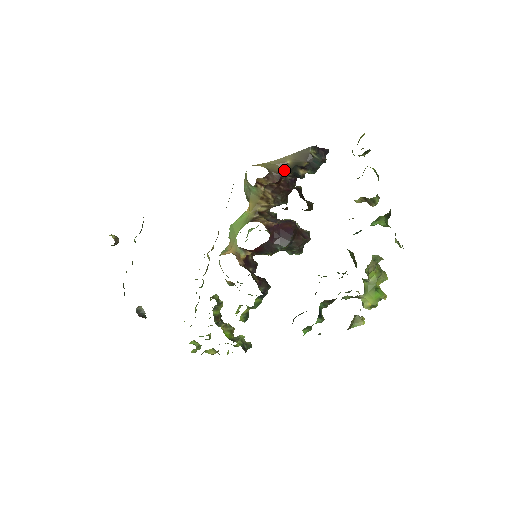
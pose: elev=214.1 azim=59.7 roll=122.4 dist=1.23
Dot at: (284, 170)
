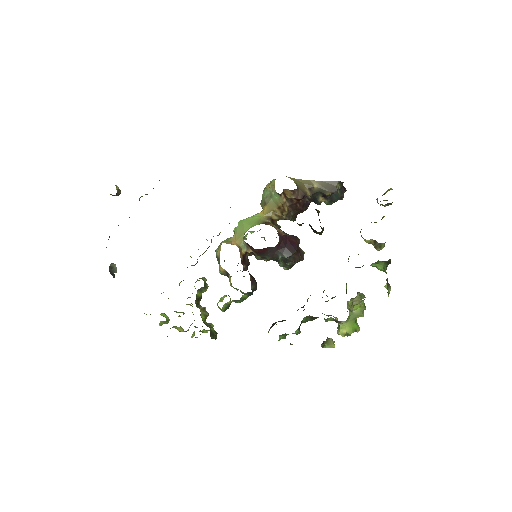
Dot at: (308, 191)
